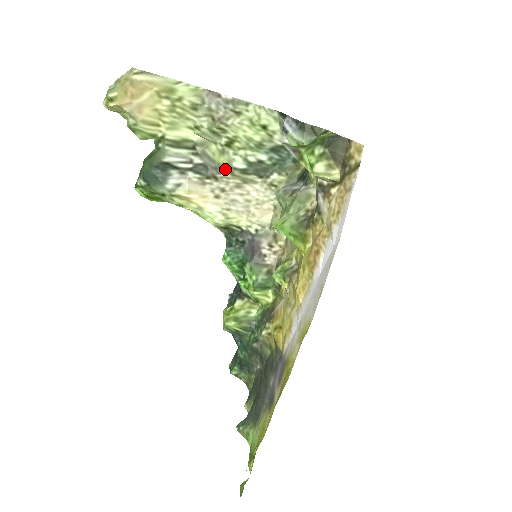
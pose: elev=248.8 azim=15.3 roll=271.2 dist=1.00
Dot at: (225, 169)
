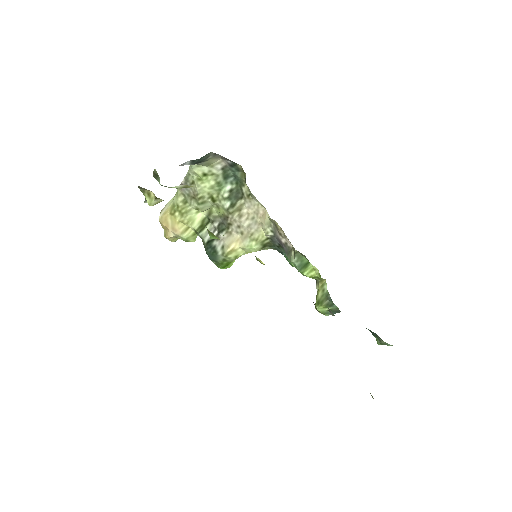
Dot at: (226, 215)
